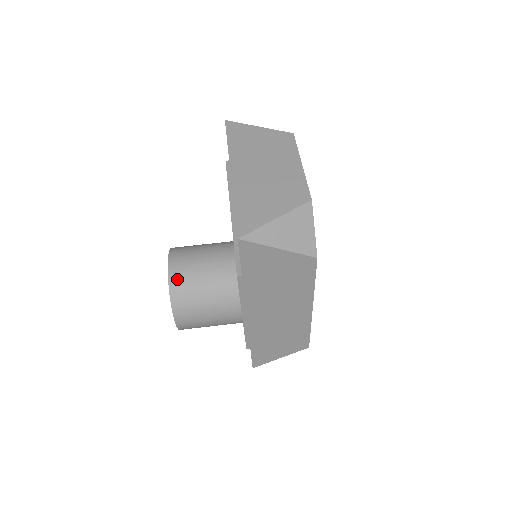
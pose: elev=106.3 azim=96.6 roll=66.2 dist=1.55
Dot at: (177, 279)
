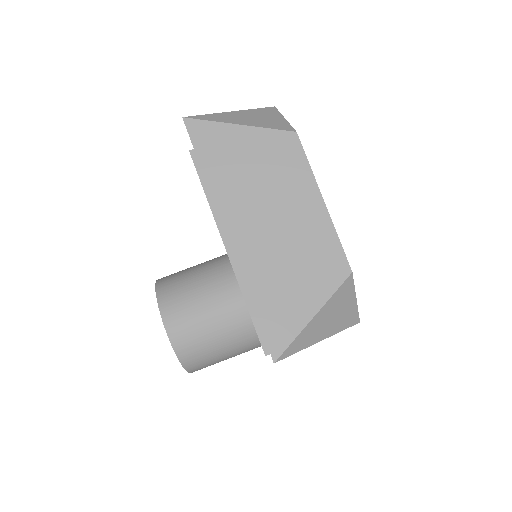
Dot at: (184, 347)
